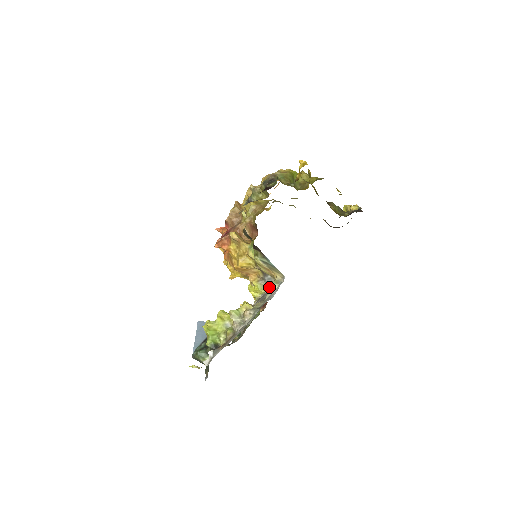
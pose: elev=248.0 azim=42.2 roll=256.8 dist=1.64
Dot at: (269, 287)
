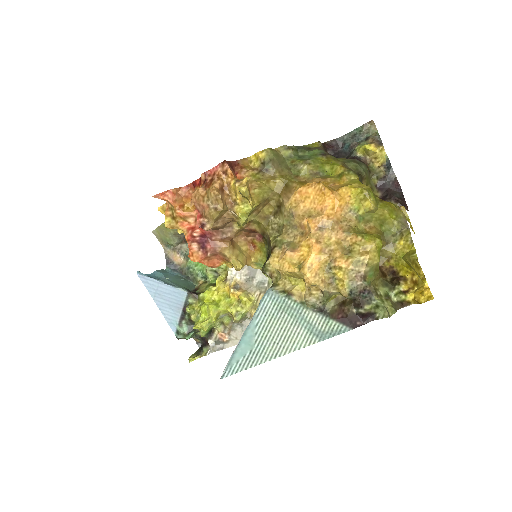
Dot at: occluded
